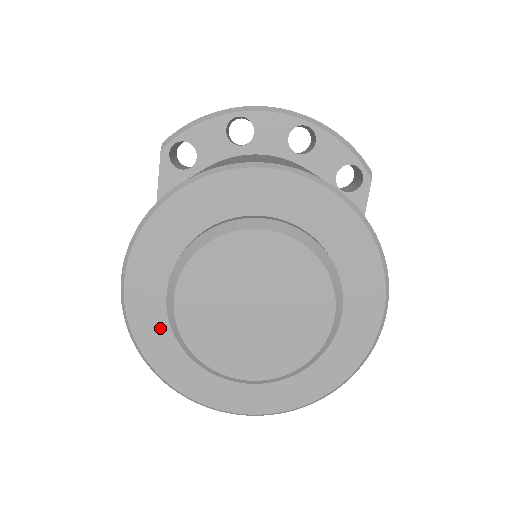
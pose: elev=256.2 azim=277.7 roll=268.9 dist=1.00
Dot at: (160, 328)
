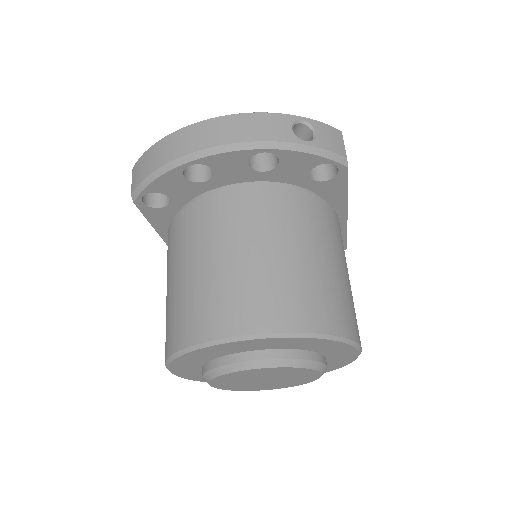
Dot at: occluded
